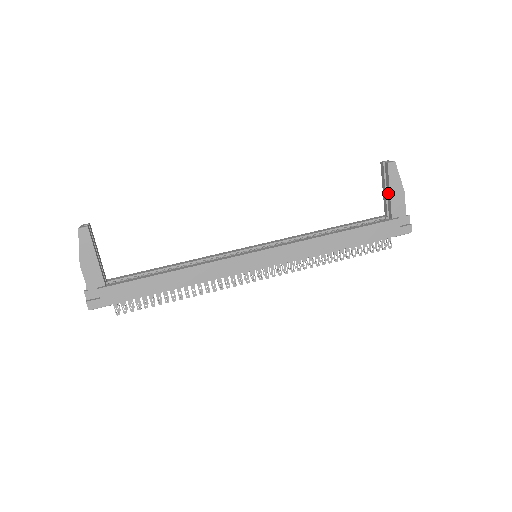
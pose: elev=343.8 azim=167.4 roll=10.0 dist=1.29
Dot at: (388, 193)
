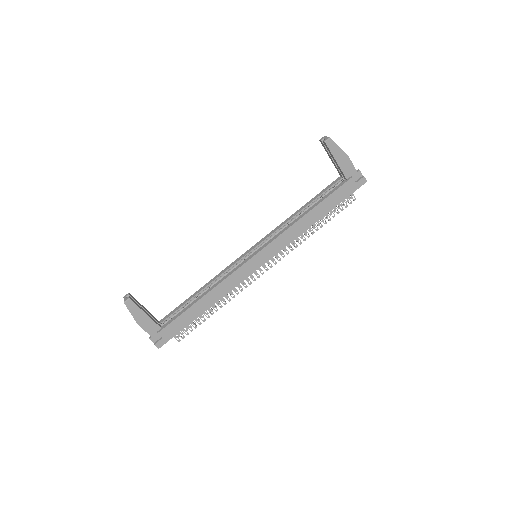
Dot at: (335, 162)
